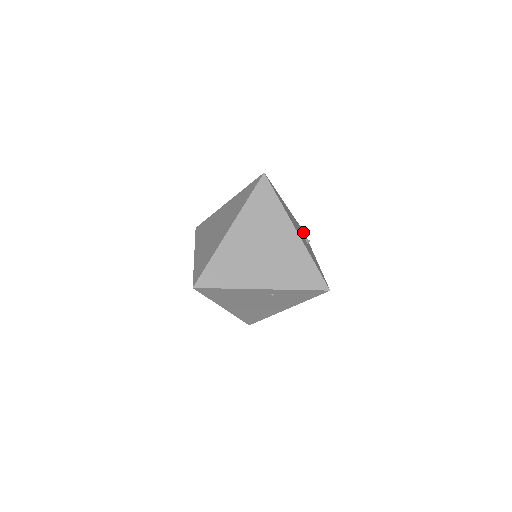
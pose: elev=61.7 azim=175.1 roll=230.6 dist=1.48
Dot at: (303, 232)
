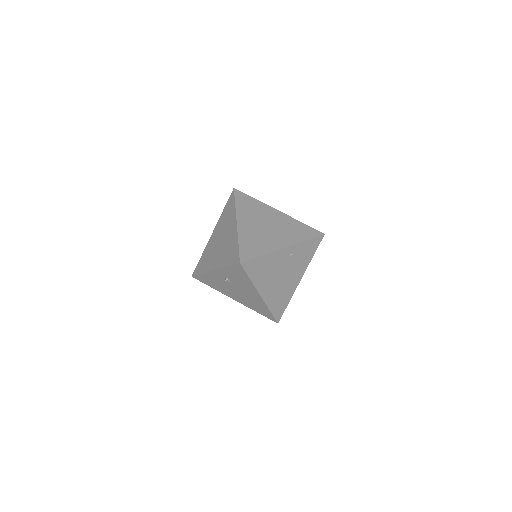
Dot at: occluded
